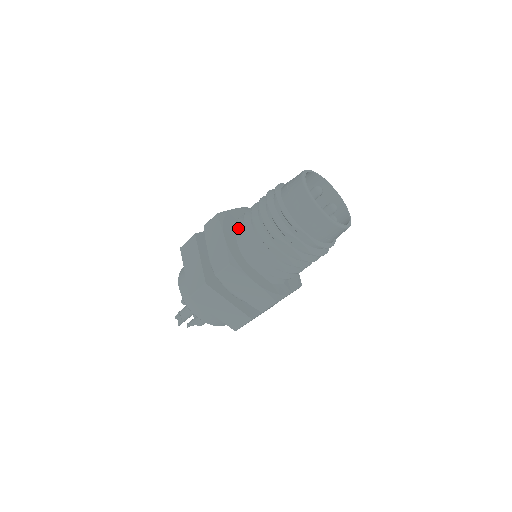
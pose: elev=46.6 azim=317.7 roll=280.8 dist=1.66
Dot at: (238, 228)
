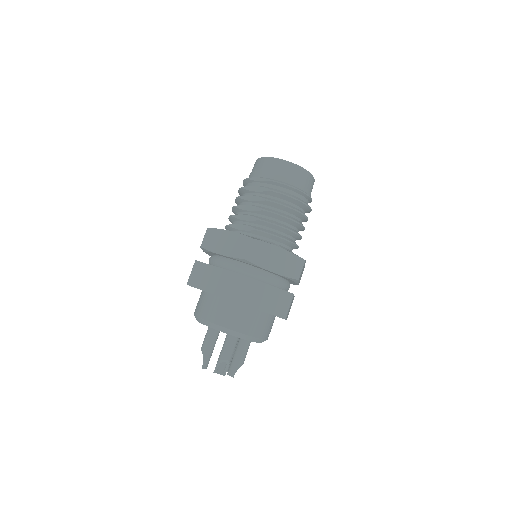
Dot at: occluded
